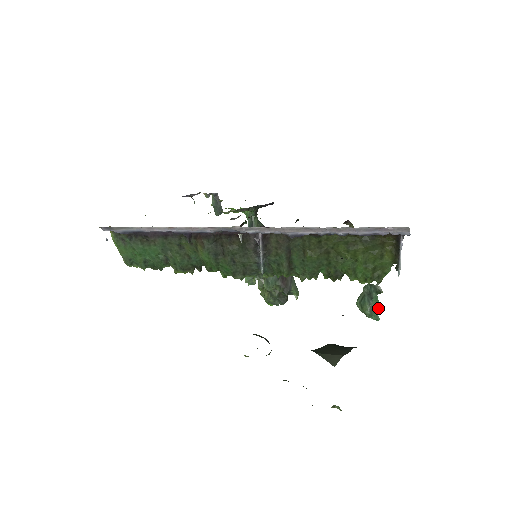
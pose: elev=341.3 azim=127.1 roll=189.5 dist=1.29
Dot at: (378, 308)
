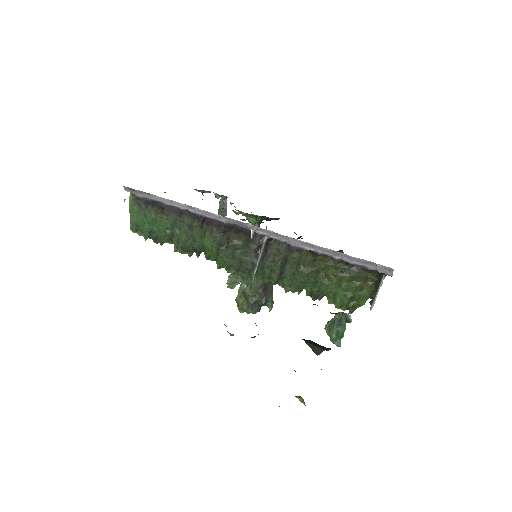
Dot at: (343, 335)
